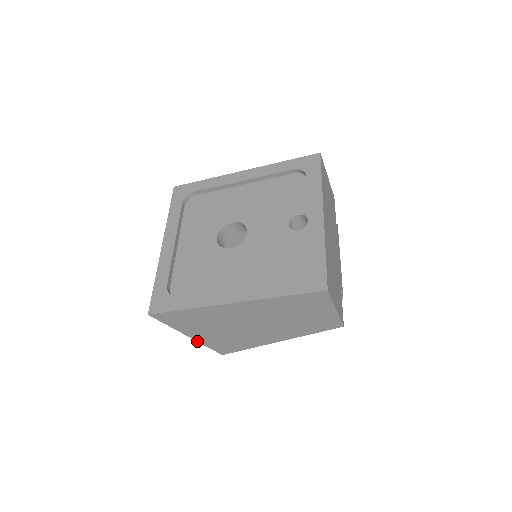
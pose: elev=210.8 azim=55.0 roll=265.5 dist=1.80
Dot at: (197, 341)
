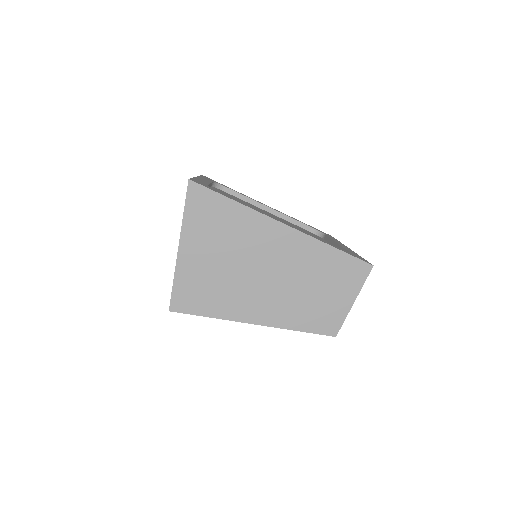
Dot at: (176, 263)
